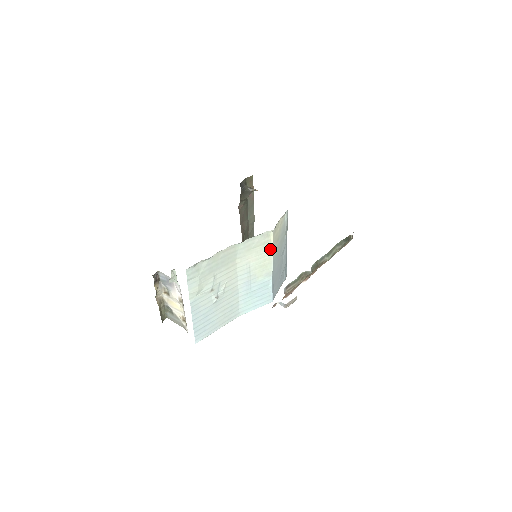
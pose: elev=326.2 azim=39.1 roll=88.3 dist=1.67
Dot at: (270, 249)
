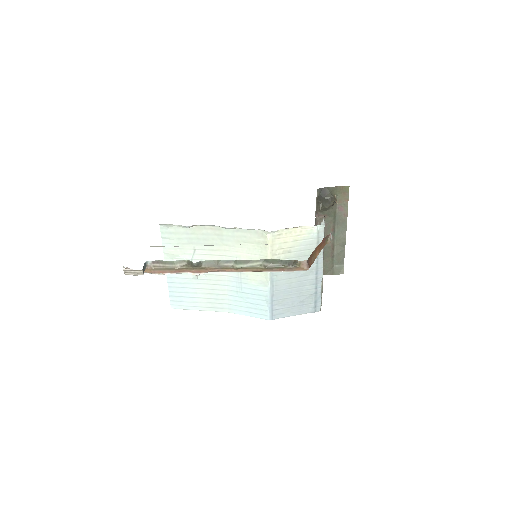
Dot at: (266, 253)
